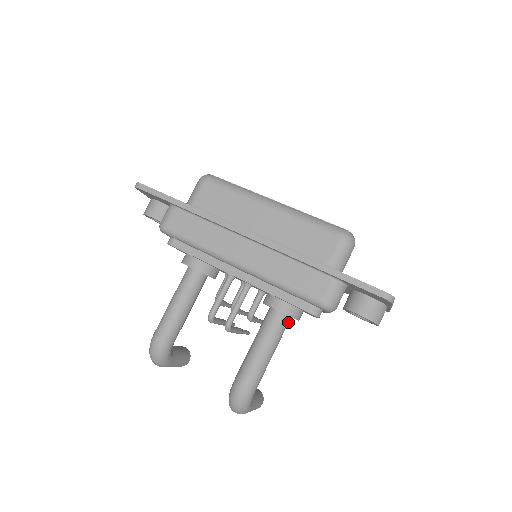
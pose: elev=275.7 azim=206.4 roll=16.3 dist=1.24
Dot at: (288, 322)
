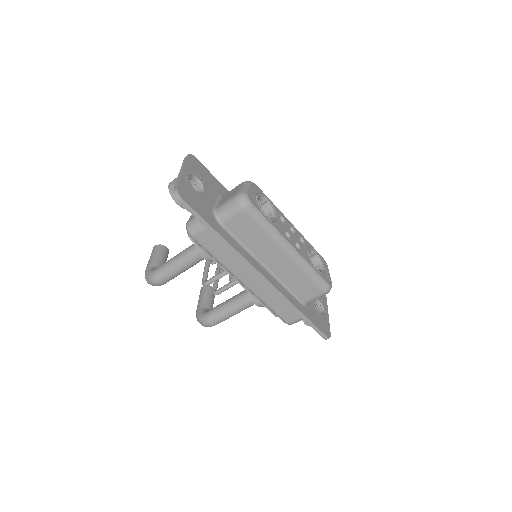
Dot at: occluded
